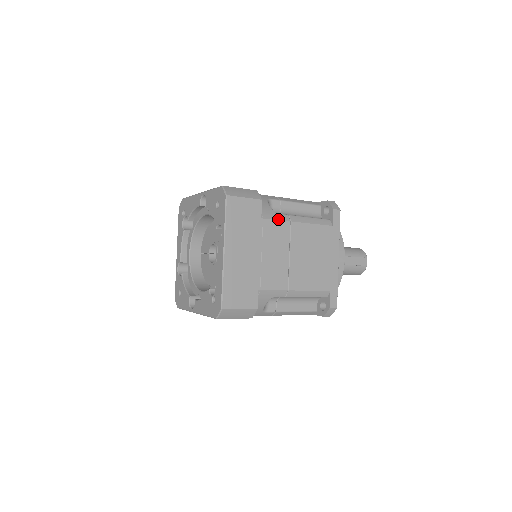
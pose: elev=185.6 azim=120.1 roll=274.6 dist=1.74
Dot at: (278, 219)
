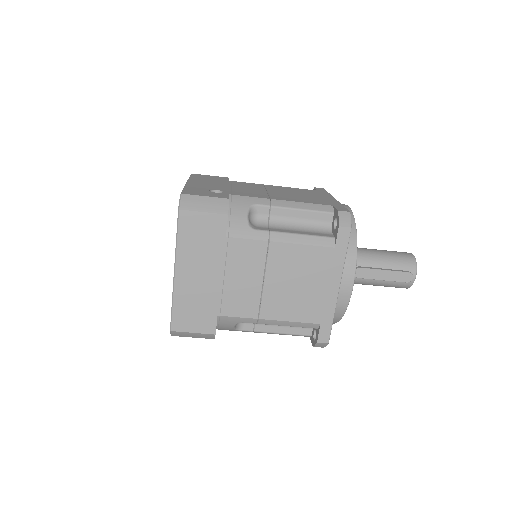
Dot at: (251, 238)
